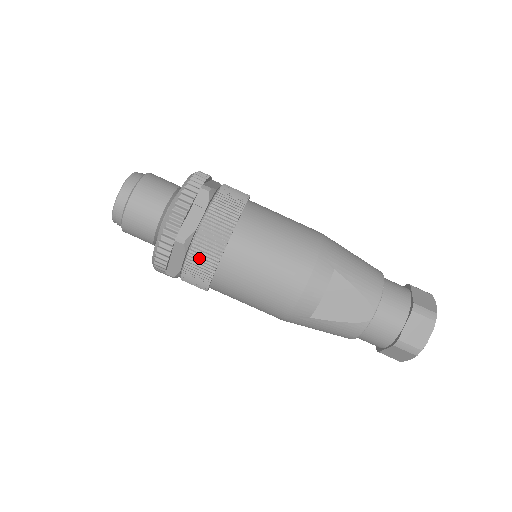
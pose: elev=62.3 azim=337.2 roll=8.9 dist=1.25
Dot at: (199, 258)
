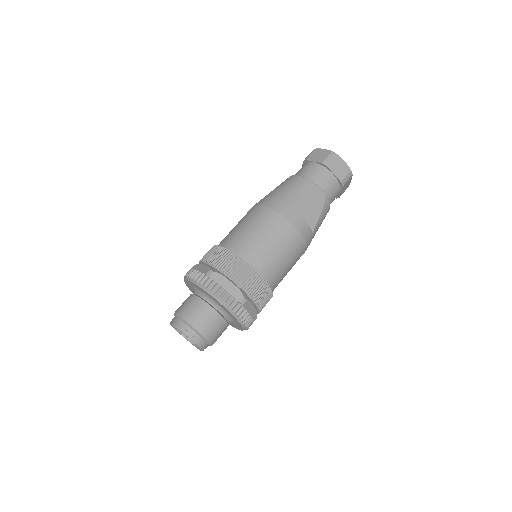
Dot at: (257, 293)
